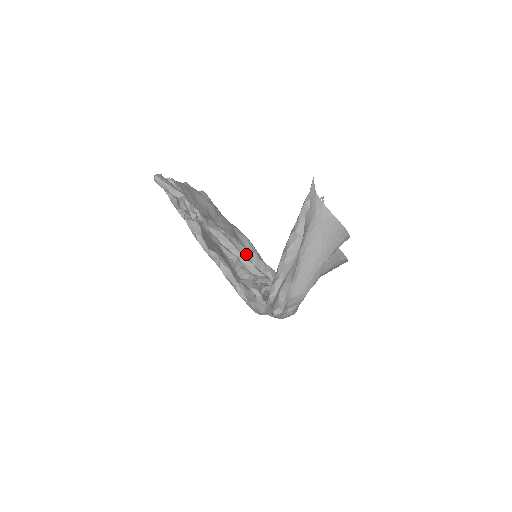
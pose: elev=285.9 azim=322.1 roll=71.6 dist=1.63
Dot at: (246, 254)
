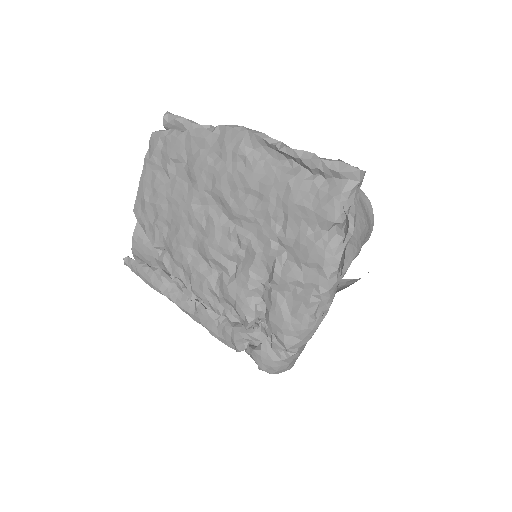
Dot at: occluded
